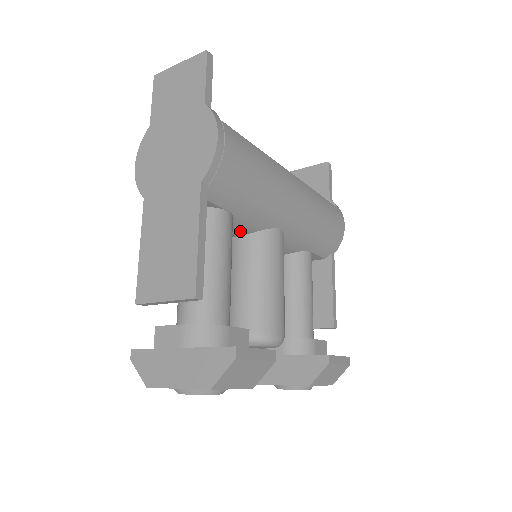
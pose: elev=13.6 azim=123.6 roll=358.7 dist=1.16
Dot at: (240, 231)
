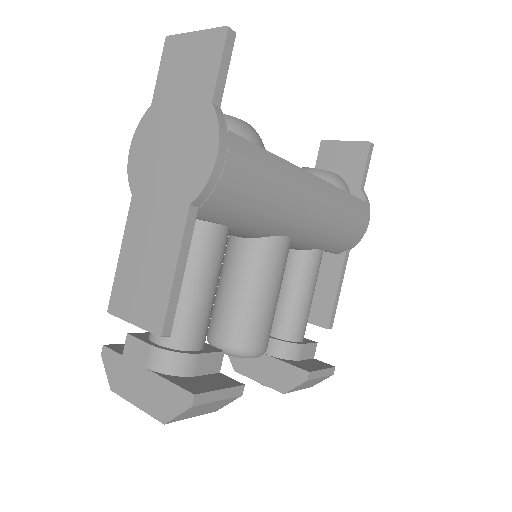
Dot at: (239, 236)
